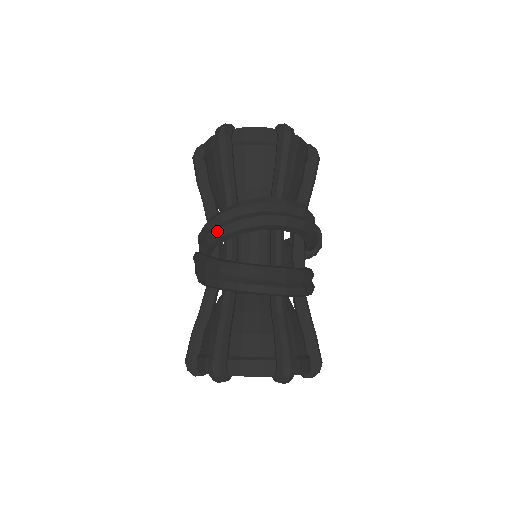
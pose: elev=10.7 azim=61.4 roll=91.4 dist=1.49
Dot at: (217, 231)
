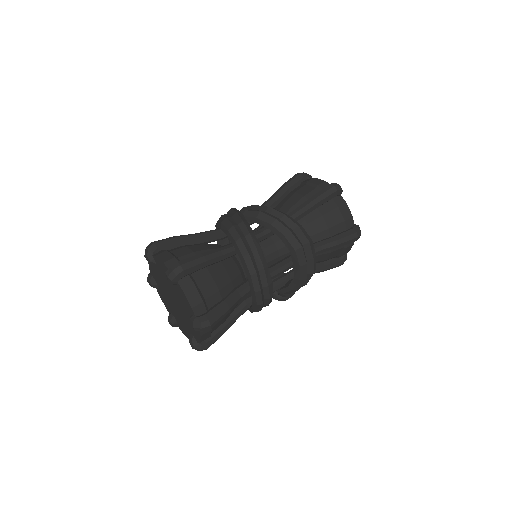
Dot at: (272, 218)
